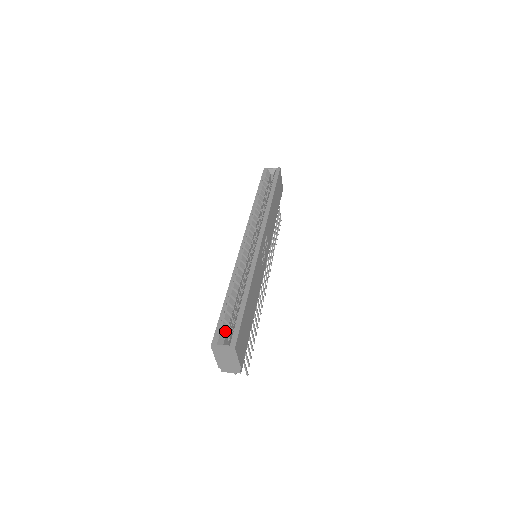
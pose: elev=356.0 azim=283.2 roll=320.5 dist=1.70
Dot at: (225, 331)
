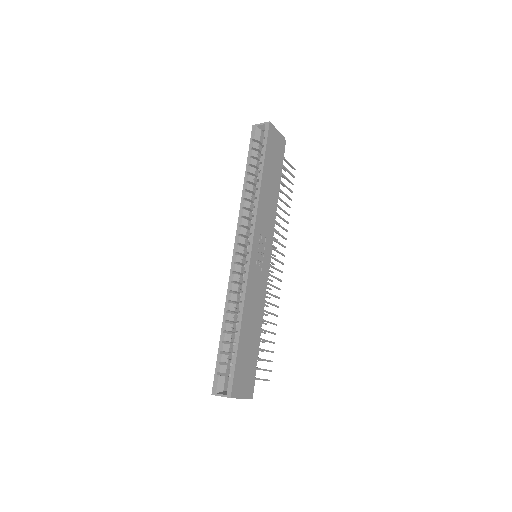
Dot at: occluded
